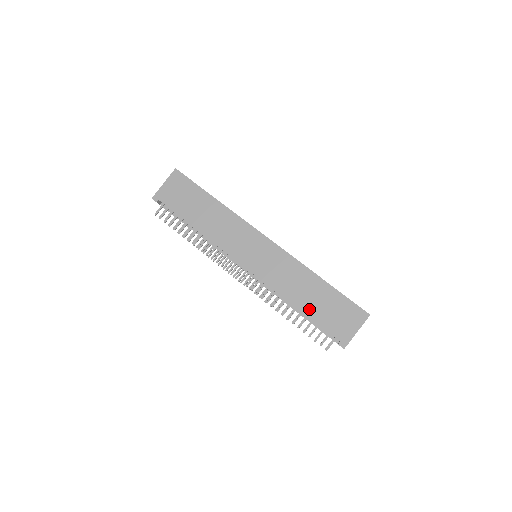
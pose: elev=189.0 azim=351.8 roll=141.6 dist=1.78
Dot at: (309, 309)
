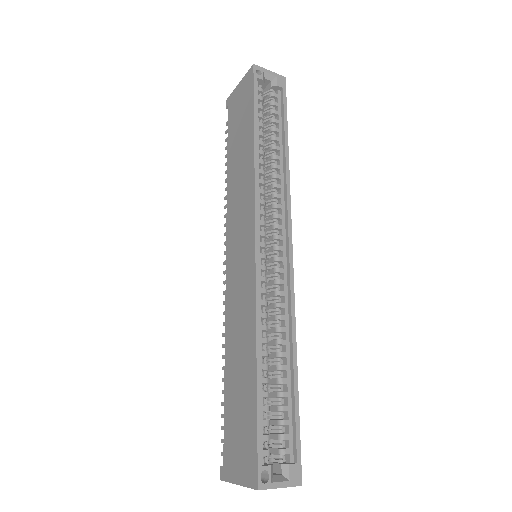
Dot at: (229, 386)
